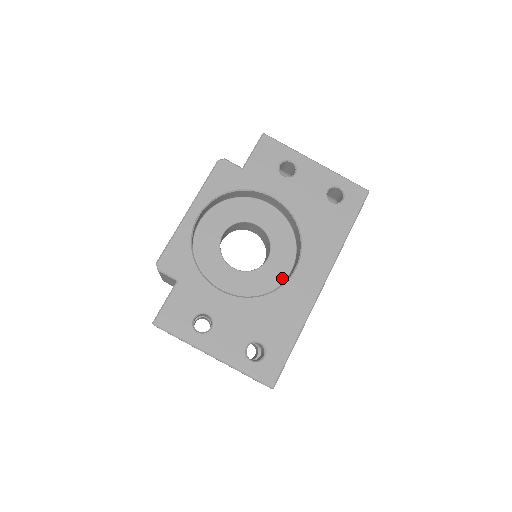
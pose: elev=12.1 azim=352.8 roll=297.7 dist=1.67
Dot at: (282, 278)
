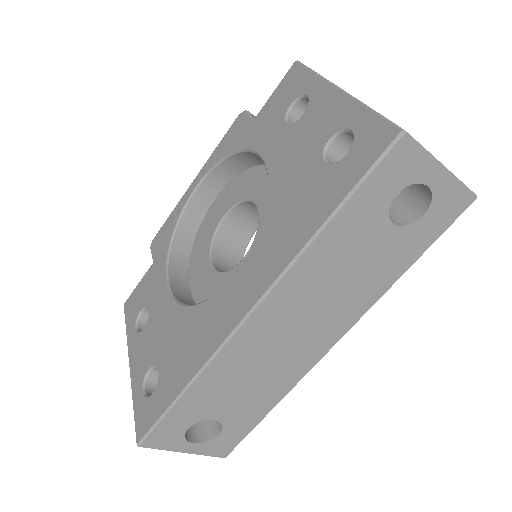
Dot at: occluded
